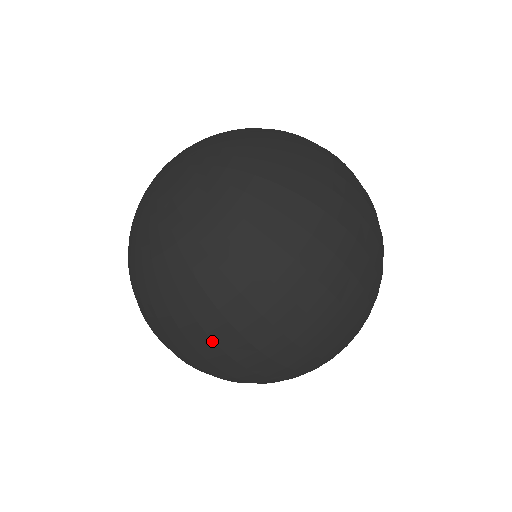
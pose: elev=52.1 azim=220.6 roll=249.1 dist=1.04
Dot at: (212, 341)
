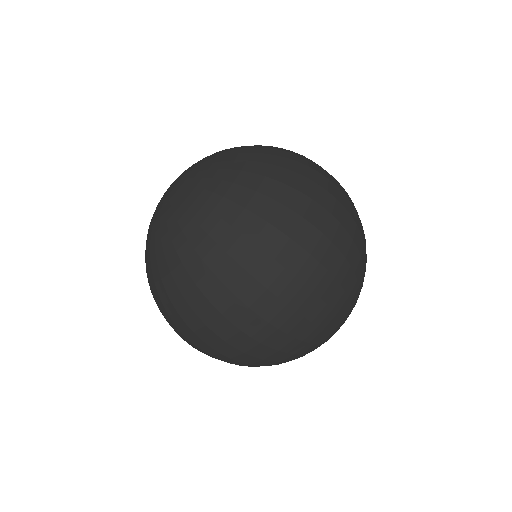
Dot at: (270, 258)
